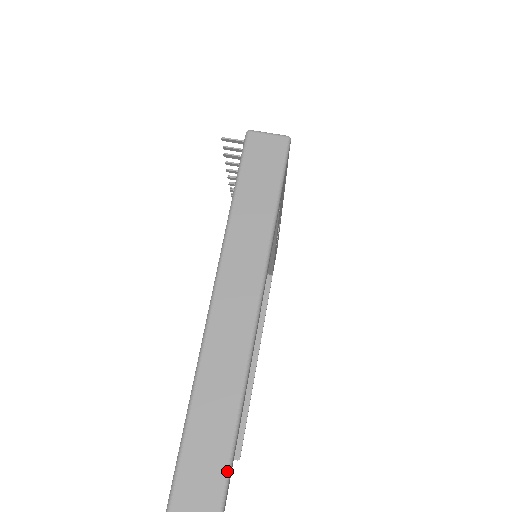
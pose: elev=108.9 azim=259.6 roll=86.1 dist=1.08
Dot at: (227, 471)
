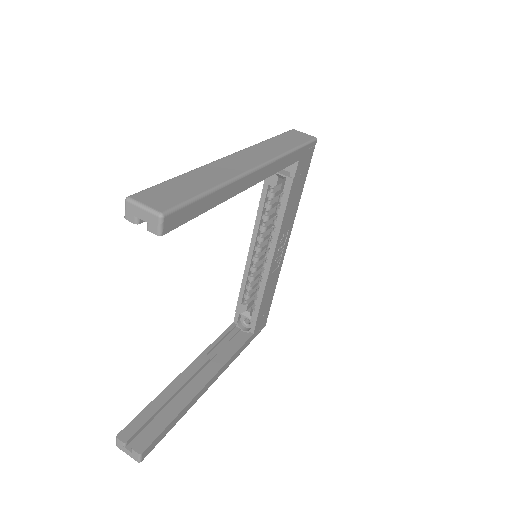
Dot at: (197, 196)
